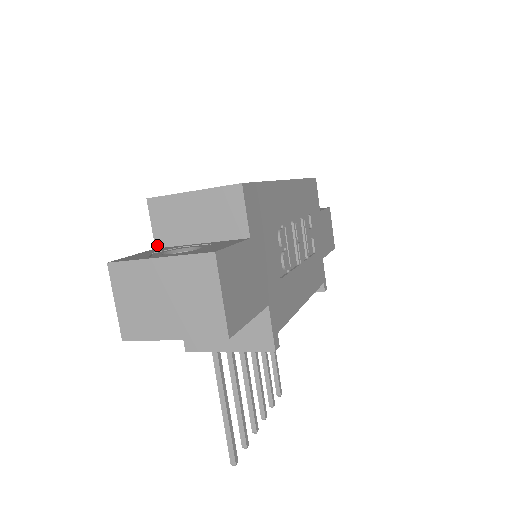
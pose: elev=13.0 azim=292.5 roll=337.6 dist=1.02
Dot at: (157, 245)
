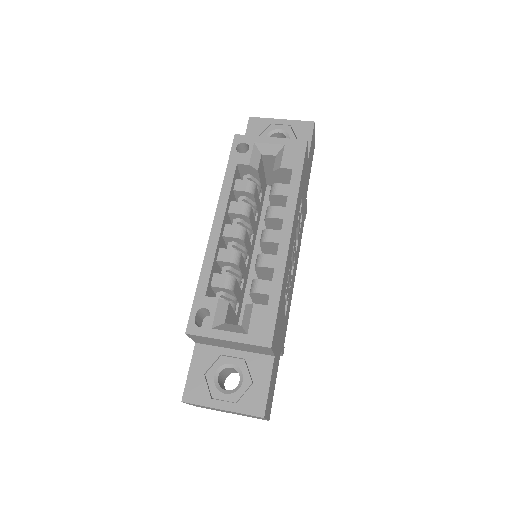
Dot at: (197, 343)
